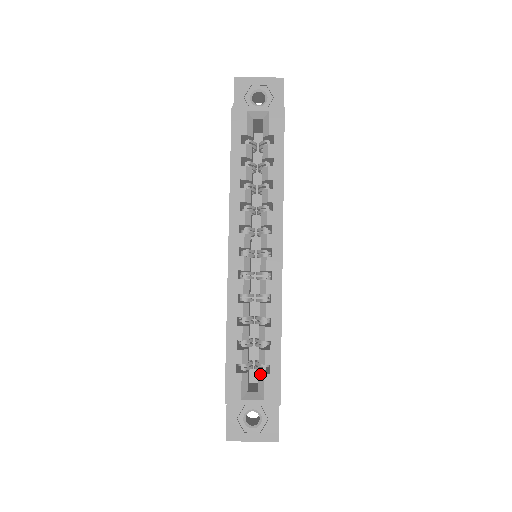
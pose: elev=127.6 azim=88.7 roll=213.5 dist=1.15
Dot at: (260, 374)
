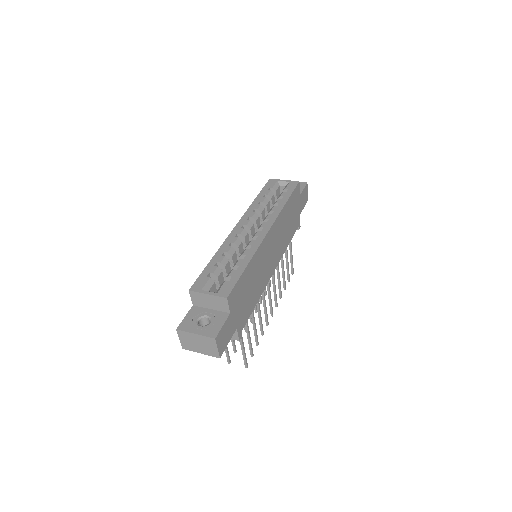
Dot at: (223, 282)
